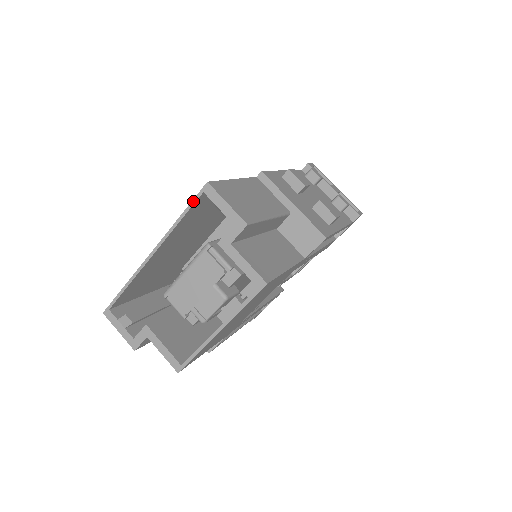
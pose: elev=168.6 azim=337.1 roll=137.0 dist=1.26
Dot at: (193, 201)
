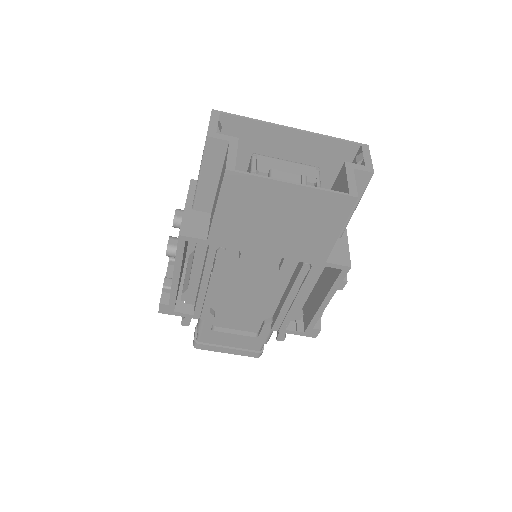
Dot at: (350, 141)
